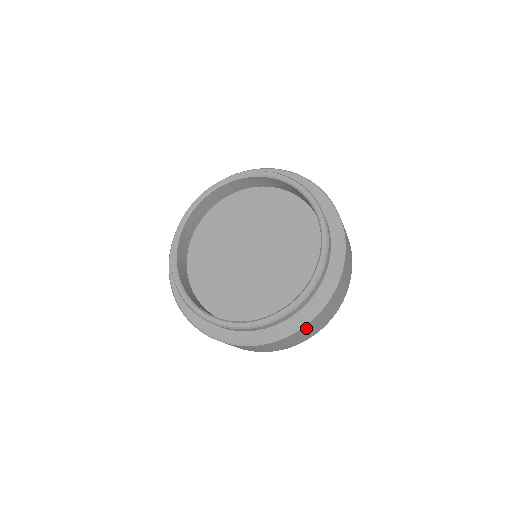
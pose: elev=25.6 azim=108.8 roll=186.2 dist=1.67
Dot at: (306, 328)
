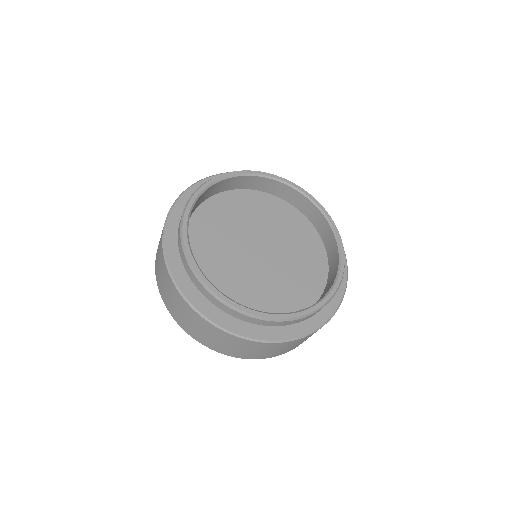
Dot at: (307, 337)
